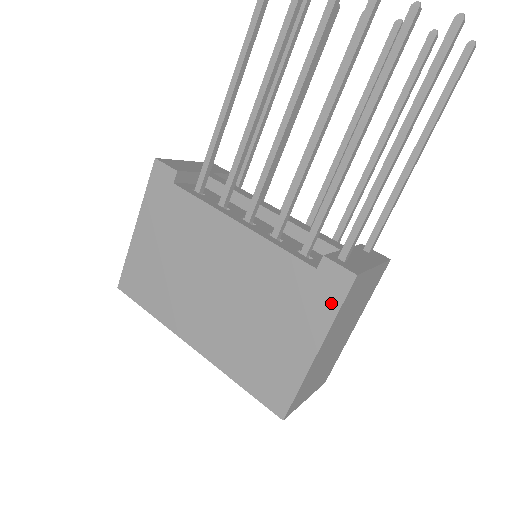
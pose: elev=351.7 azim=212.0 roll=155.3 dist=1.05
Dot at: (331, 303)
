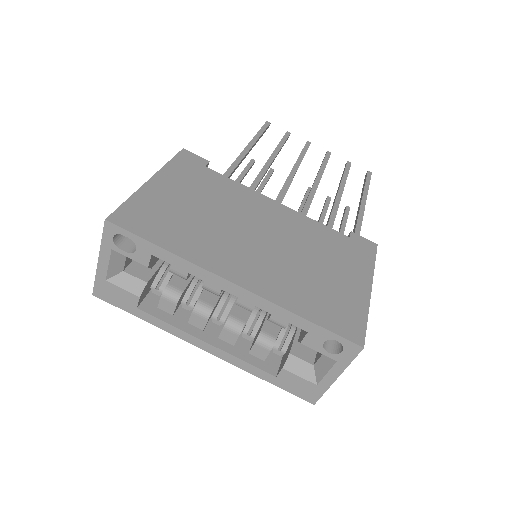
Dot at: (368, 257)
